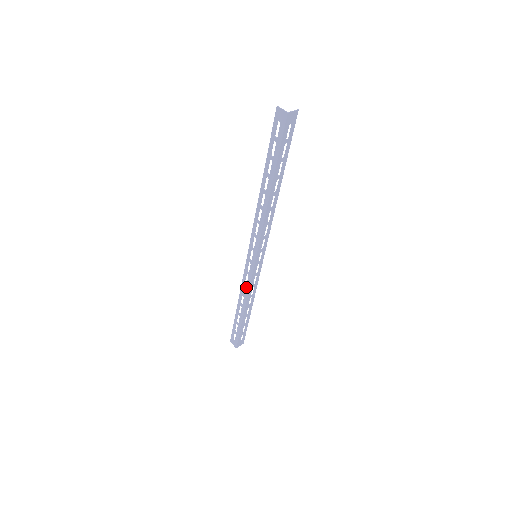
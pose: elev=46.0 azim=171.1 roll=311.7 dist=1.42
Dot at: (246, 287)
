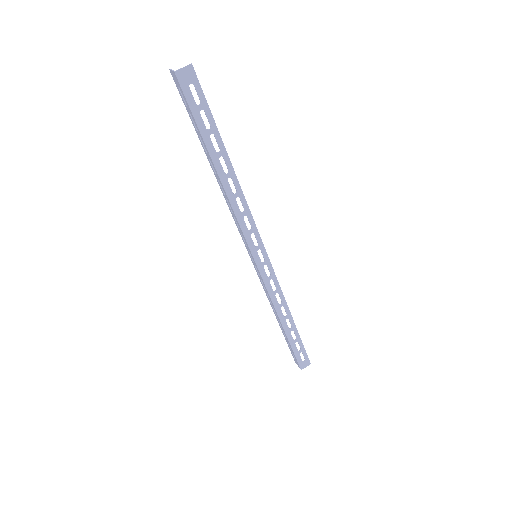
Dot at: (268, 295)
